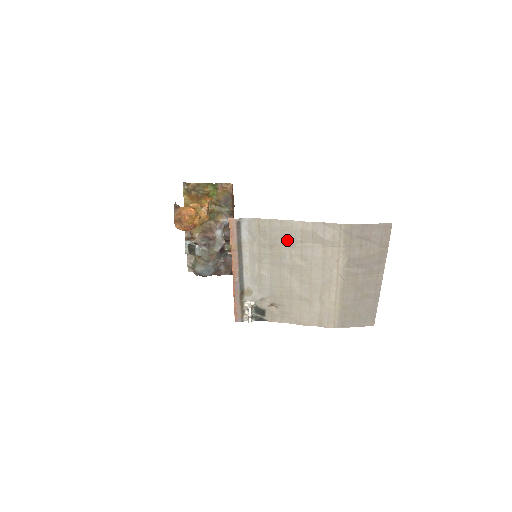
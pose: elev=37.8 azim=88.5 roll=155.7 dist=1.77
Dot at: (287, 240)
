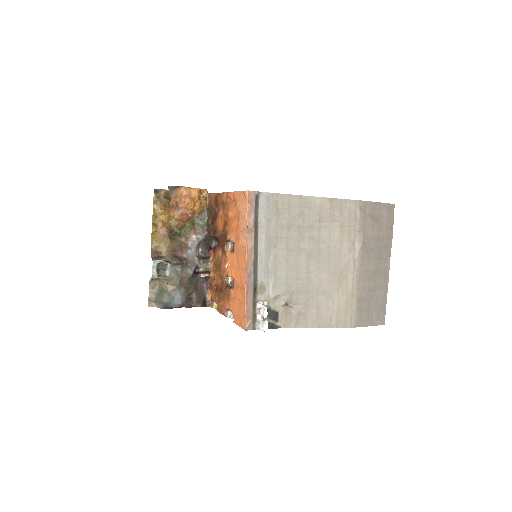
Dot at: (305, 219)
